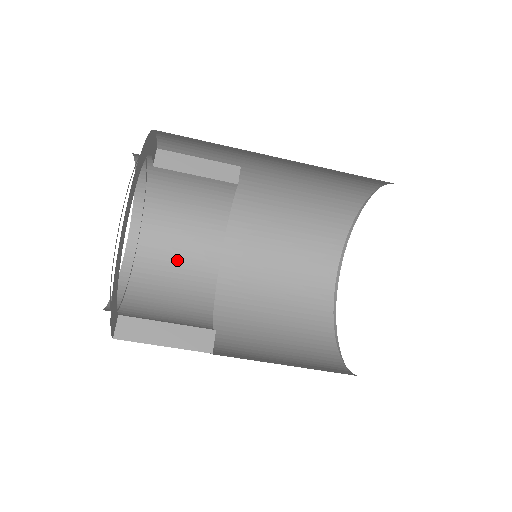
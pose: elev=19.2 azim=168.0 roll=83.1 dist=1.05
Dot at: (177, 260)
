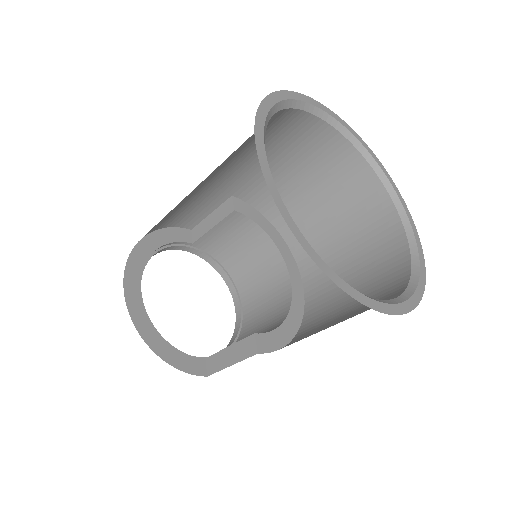
Dot at: (263, 288)
